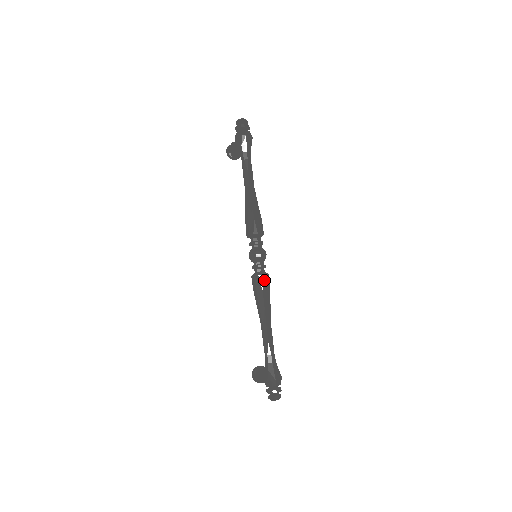
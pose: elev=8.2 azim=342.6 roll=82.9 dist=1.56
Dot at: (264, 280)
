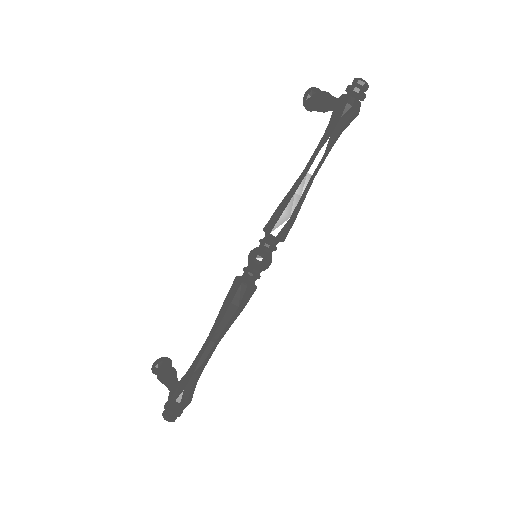
Dot at: (249, 295)
